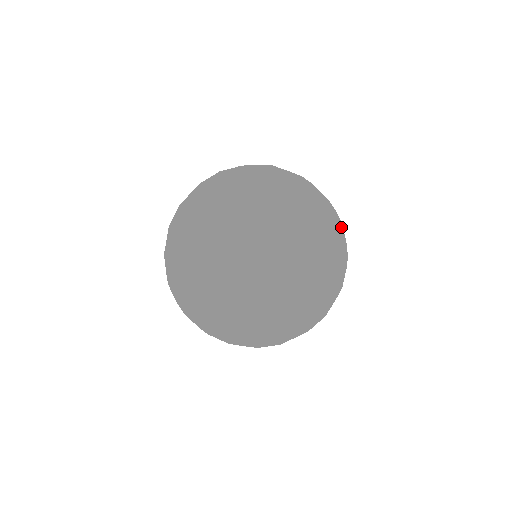
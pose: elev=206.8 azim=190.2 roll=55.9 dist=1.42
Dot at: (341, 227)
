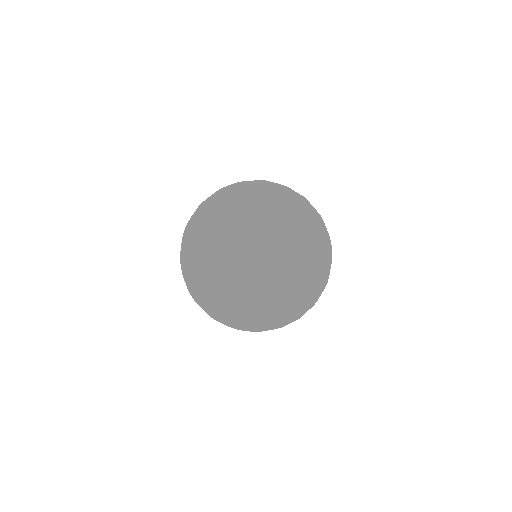
Dot at: (283, 240)
